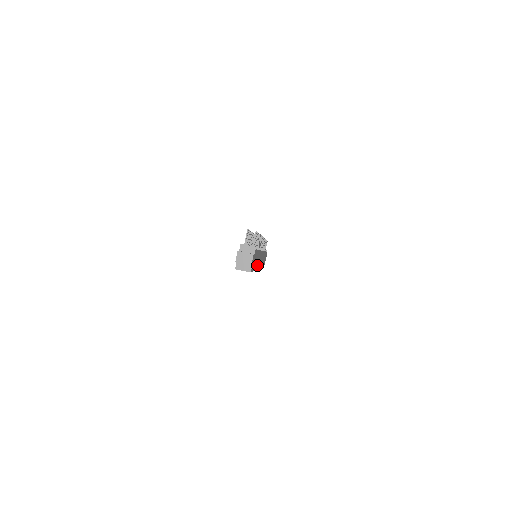
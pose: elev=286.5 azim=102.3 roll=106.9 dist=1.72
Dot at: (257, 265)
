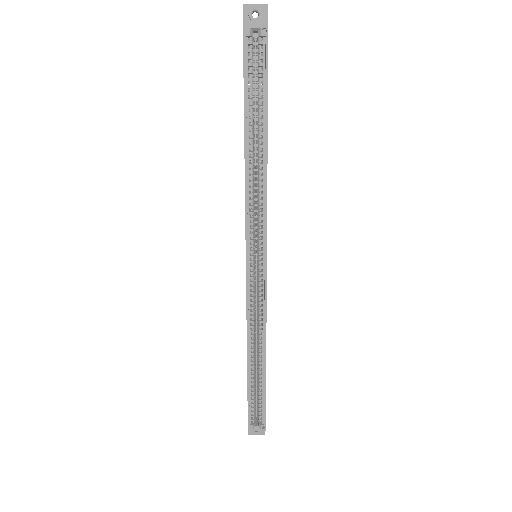
Dot at: (266, 178)
